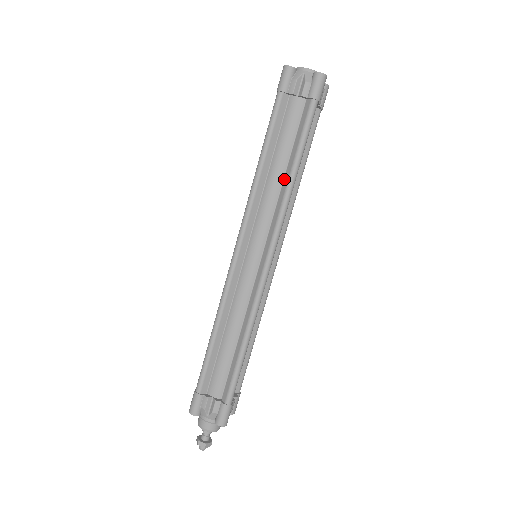
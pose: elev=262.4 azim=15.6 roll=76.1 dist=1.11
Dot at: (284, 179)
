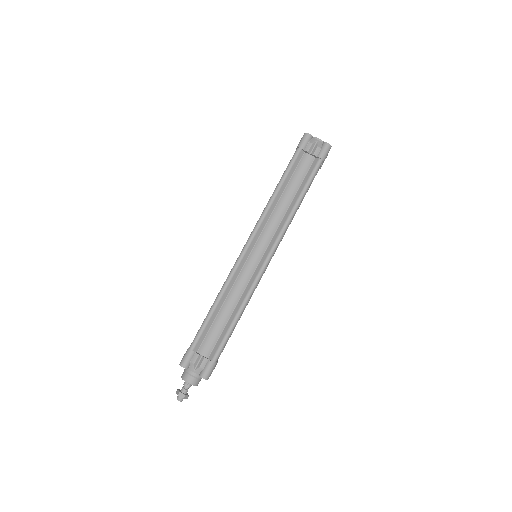
Dot at: (290, 206)
